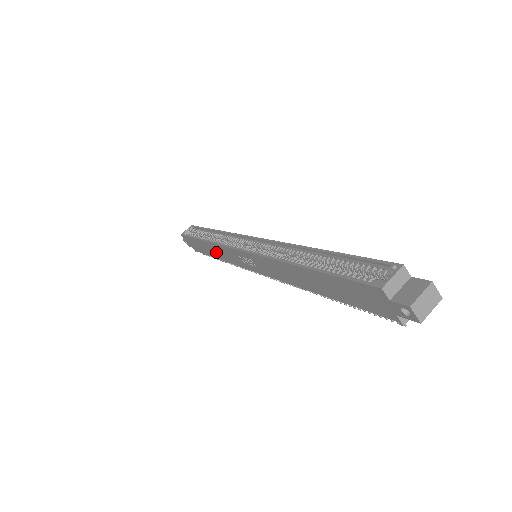
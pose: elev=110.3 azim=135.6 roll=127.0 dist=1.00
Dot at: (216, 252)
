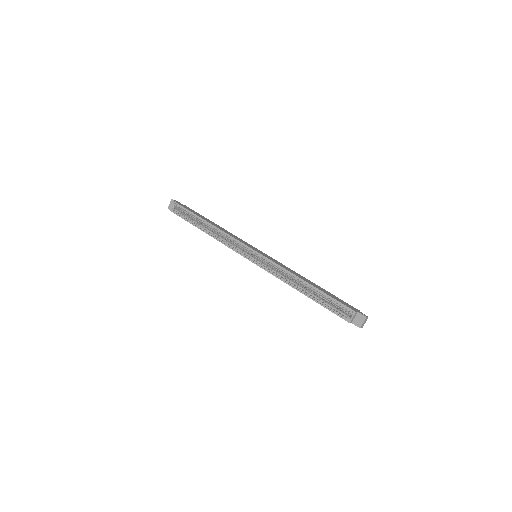
Dot at: occluded
